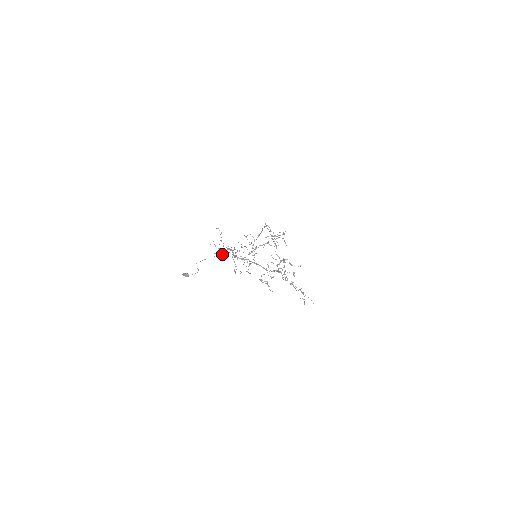
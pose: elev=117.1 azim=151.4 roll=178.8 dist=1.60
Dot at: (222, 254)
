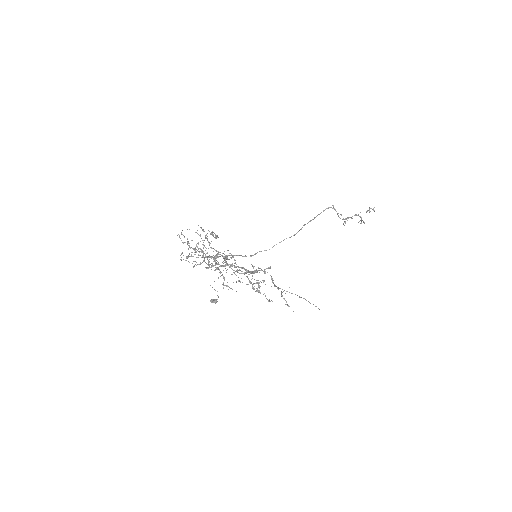
Dot at: occluded
